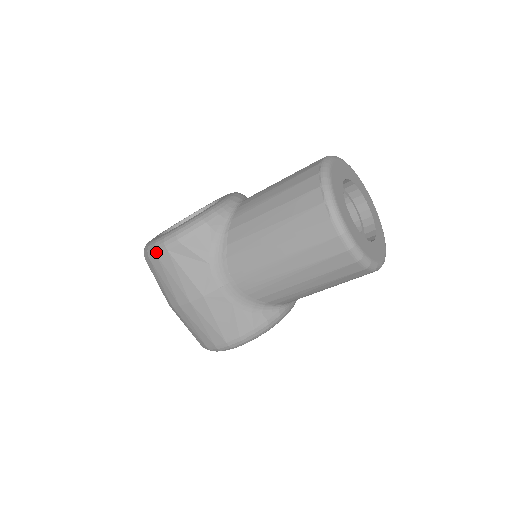
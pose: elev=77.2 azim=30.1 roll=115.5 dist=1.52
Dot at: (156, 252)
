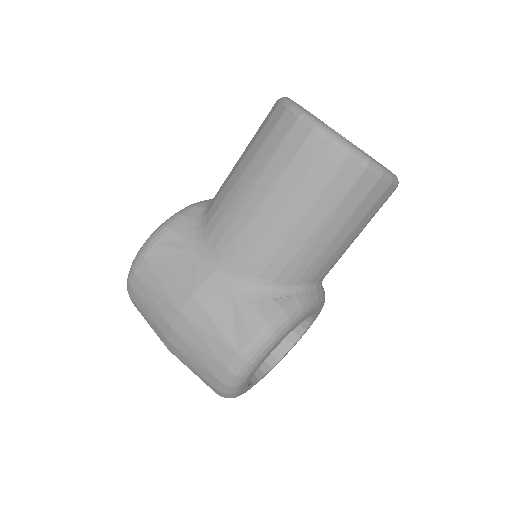
Dot at: (133, 269)
